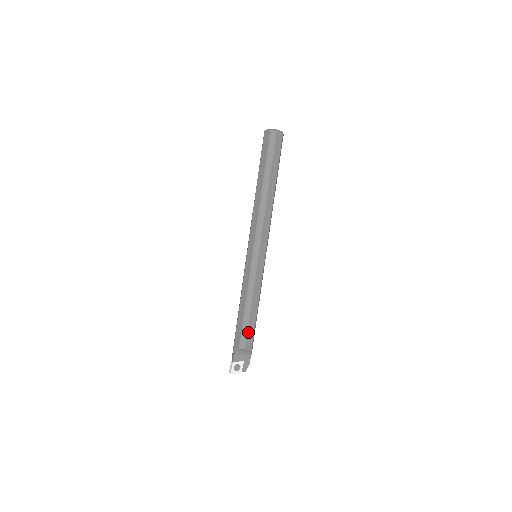
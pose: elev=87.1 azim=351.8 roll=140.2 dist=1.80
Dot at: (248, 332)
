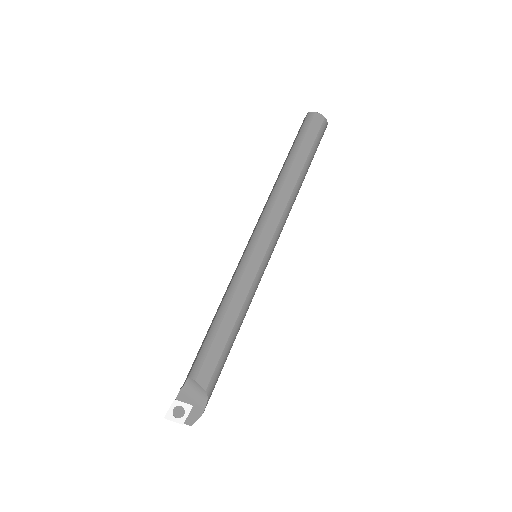
Dot at: (208, 354)
